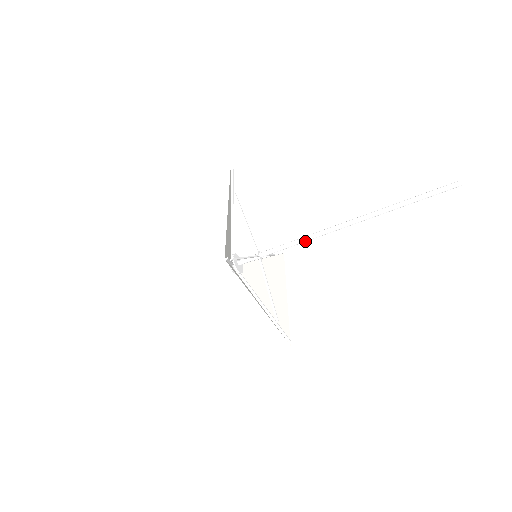
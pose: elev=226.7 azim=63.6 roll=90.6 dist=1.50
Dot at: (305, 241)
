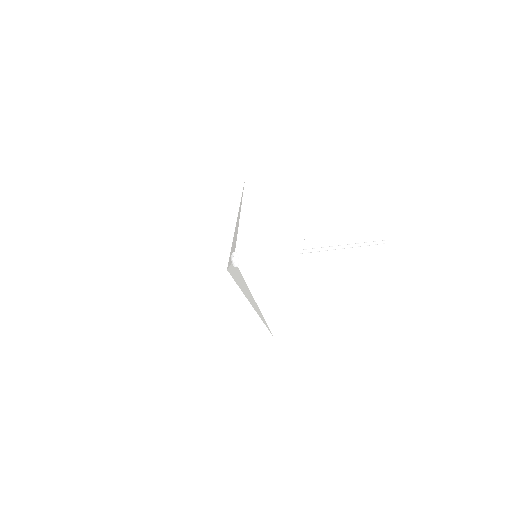
Dot at: occluded
